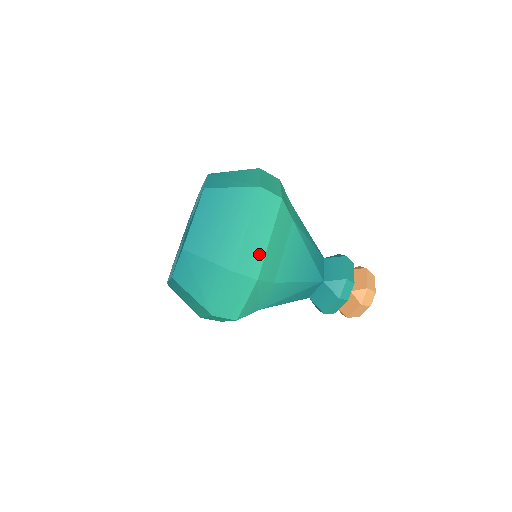
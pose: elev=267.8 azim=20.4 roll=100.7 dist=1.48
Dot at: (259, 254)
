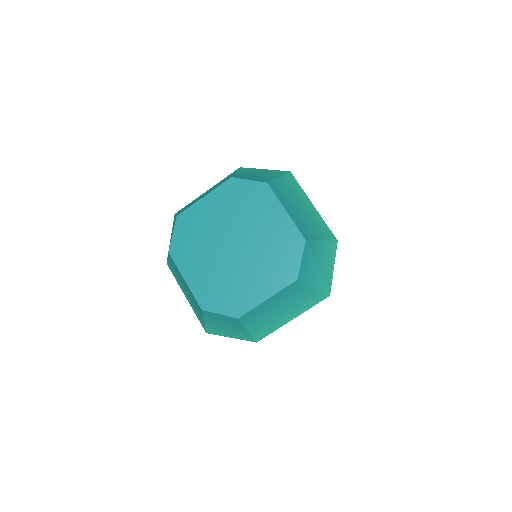
Dot at: occluded
